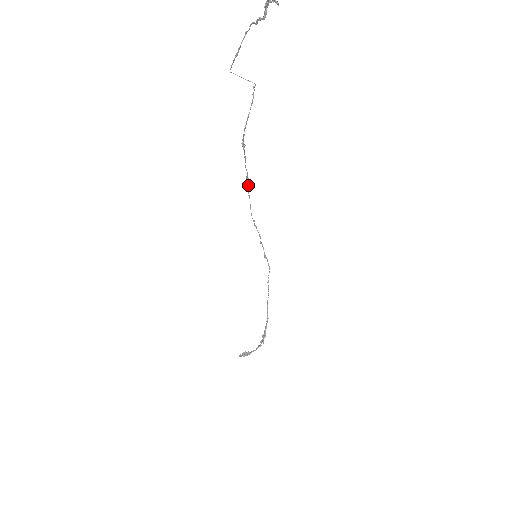
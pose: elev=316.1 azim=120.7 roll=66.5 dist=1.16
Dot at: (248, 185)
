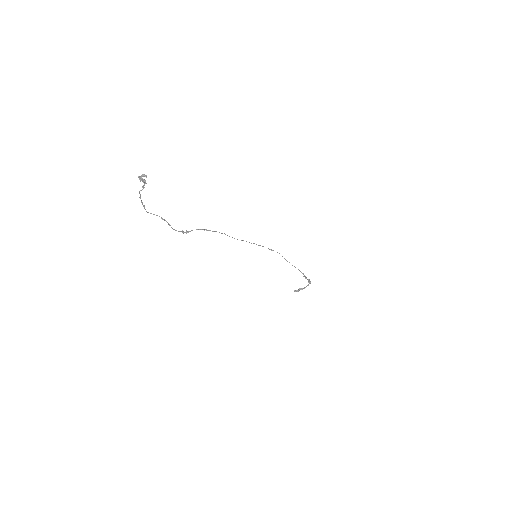
Dot at: occluded
